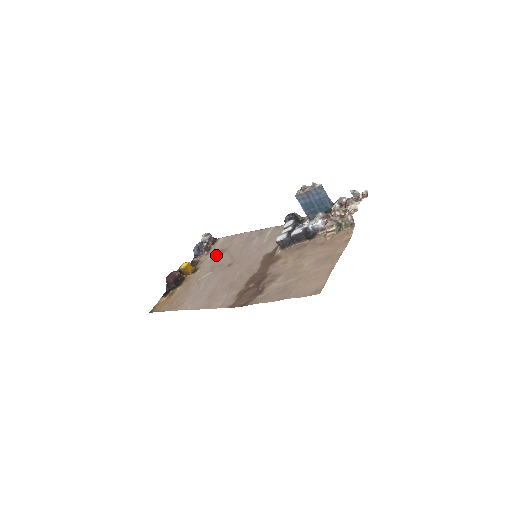
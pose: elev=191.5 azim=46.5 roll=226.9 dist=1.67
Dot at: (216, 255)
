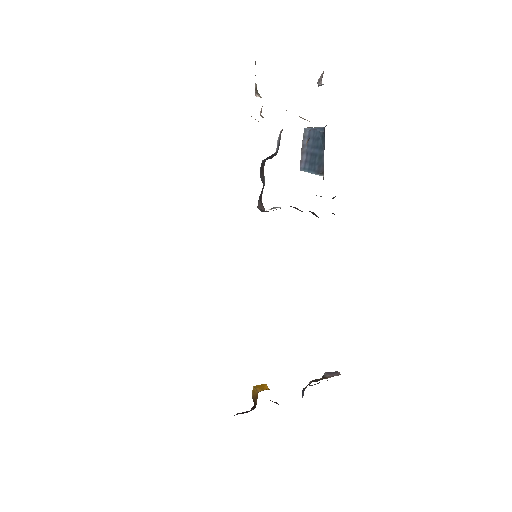
Dot at: occluded
